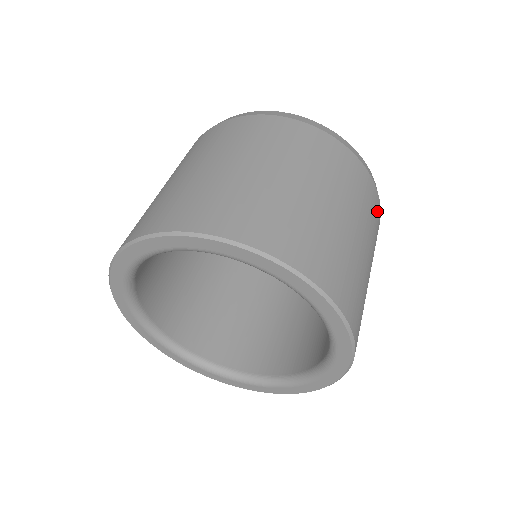
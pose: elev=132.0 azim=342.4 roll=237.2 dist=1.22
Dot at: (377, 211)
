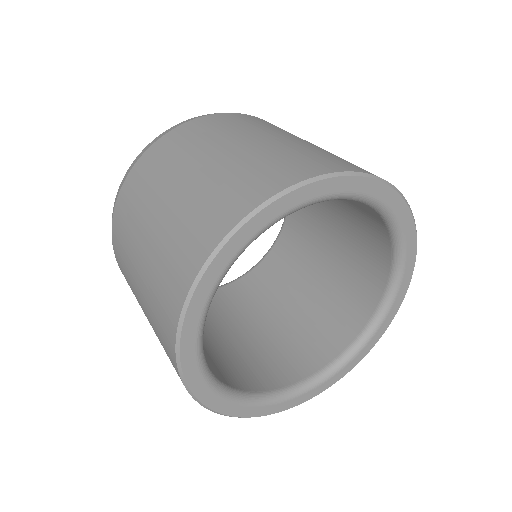
Dot at: occluded
